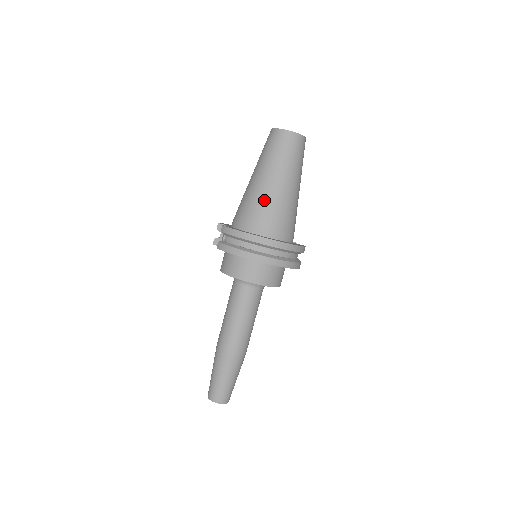
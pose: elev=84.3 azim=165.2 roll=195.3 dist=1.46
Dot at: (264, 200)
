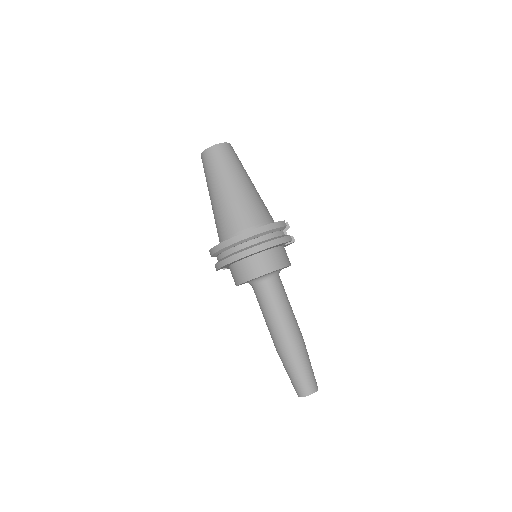
Dot at: (220, 211)
